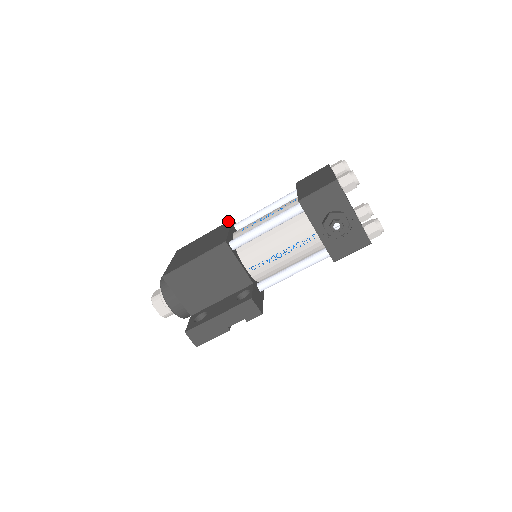
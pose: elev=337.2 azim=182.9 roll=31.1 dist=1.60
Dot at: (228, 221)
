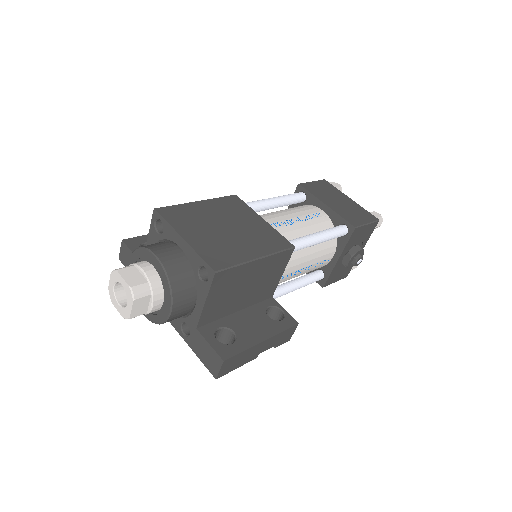
Dot at: (231, 195)
